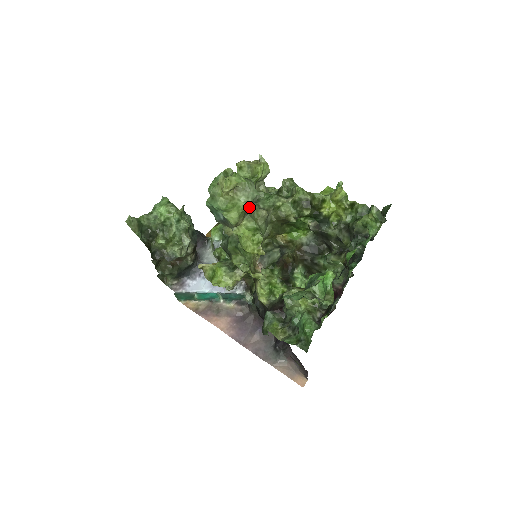
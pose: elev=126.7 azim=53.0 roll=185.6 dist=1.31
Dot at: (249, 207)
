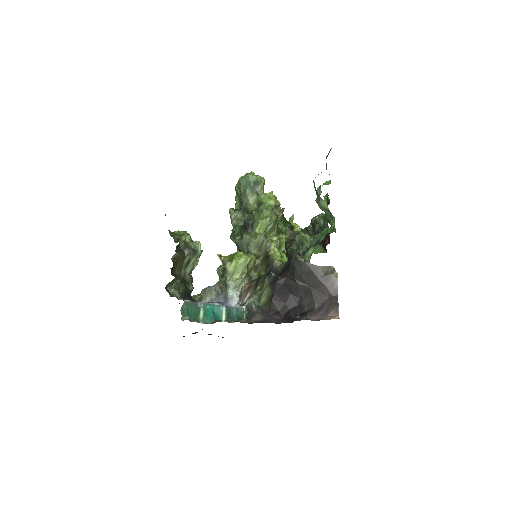
Dot at: occluded
